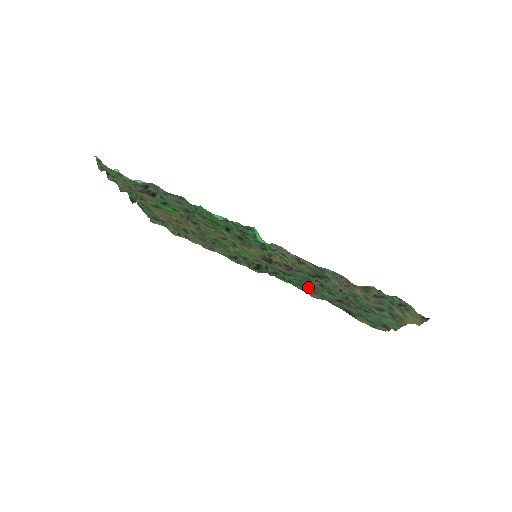
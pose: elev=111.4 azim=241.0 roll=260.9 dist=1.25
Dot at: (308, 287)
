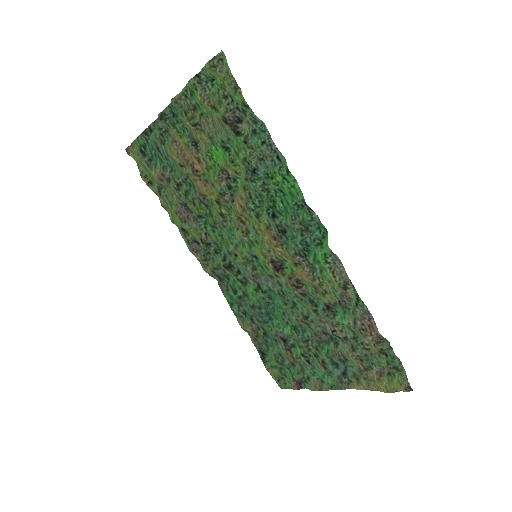
Dot at: (252, 313)
